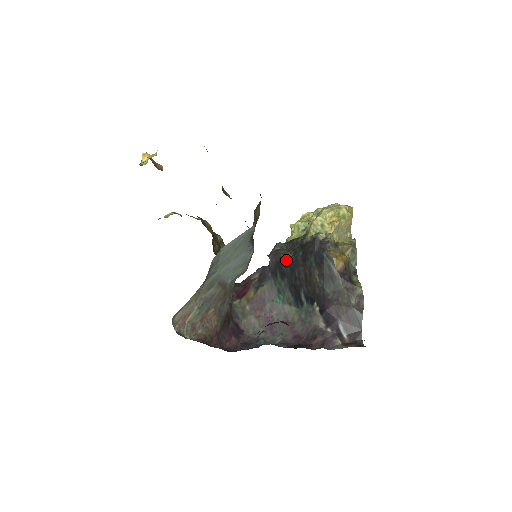
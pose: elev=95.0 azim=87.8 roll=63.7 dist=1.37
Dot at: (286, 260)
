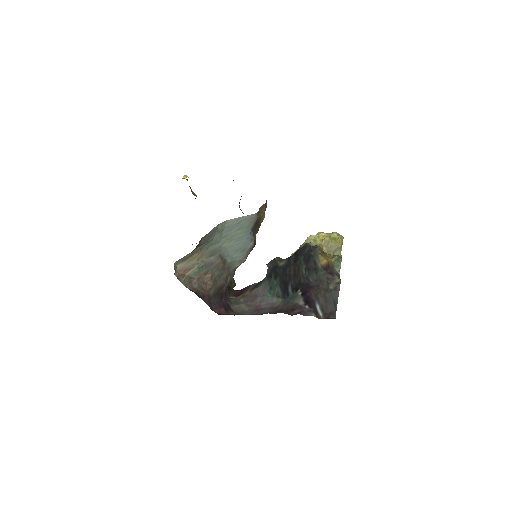
Dot at: (281, 264)
